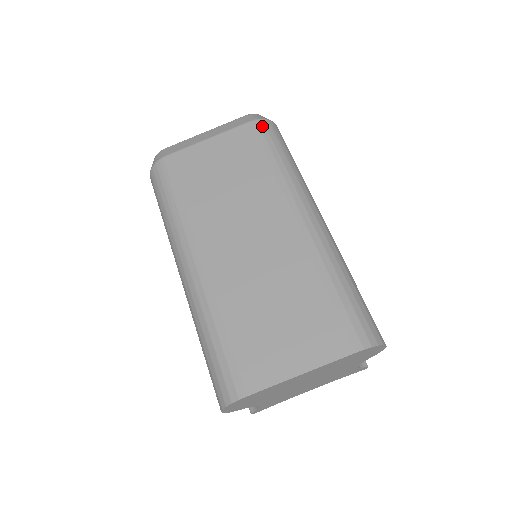
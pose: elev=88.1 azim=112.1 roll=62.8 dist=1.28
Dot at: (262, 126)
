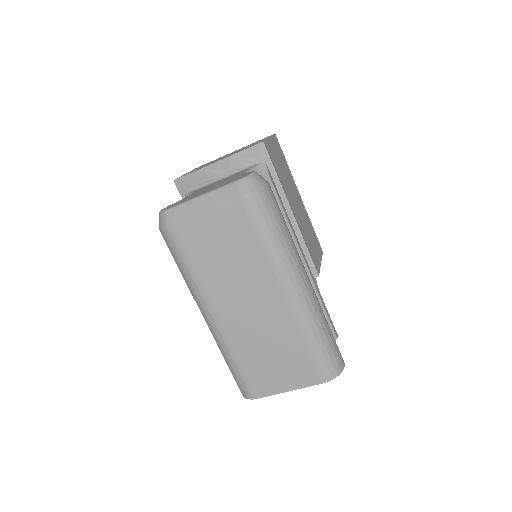
Dot at: (253, 203)
